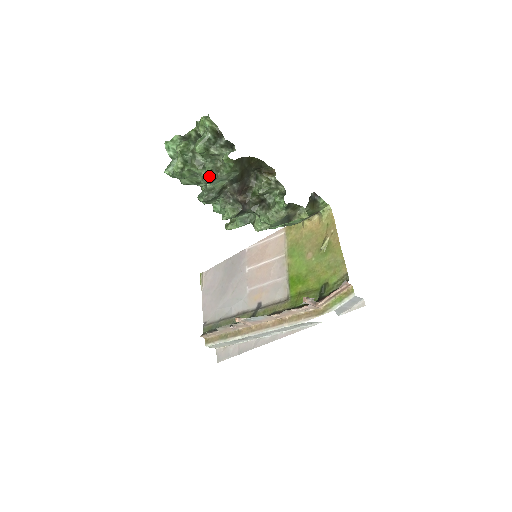
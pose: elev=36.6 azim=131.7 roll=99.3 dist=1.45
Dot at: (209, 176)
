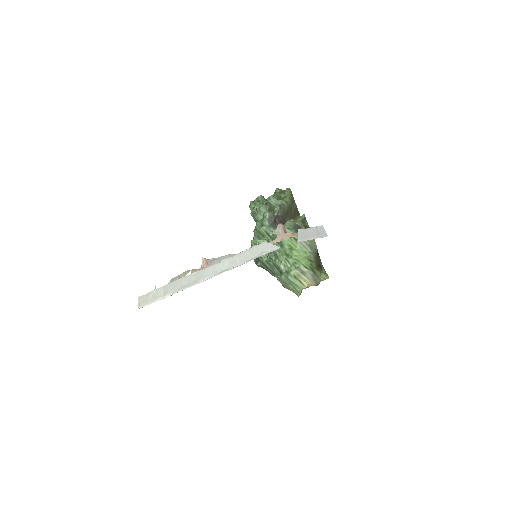
Dot at: (273, 195)
